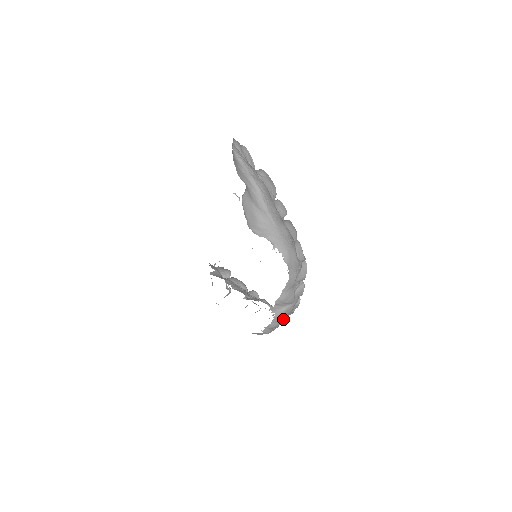
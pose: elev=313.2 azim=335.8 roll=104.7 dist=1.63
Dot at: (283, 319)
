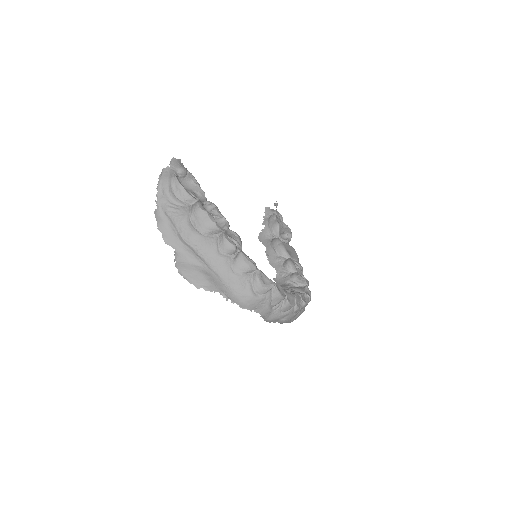
Dot at: (293, 319)
